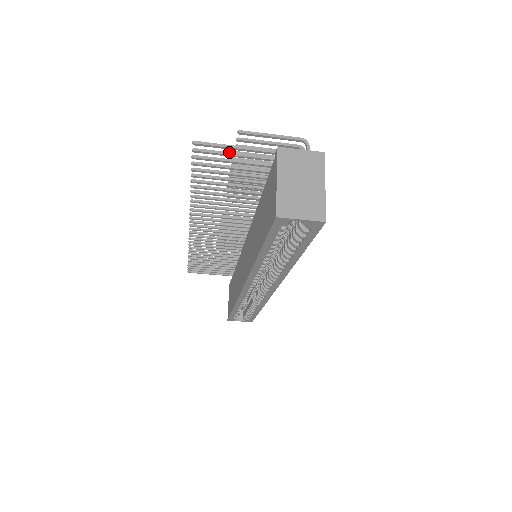
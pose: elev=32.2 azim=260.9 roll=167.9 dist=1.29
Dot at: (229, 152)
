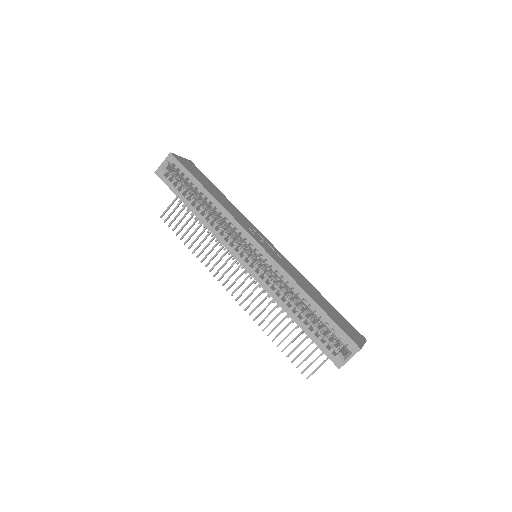
Dot at: (176, 208)
